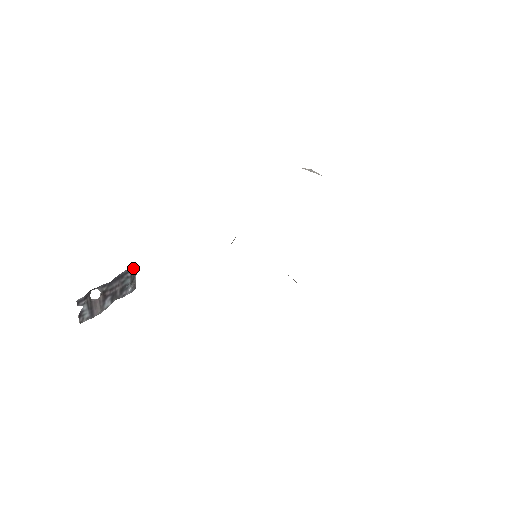
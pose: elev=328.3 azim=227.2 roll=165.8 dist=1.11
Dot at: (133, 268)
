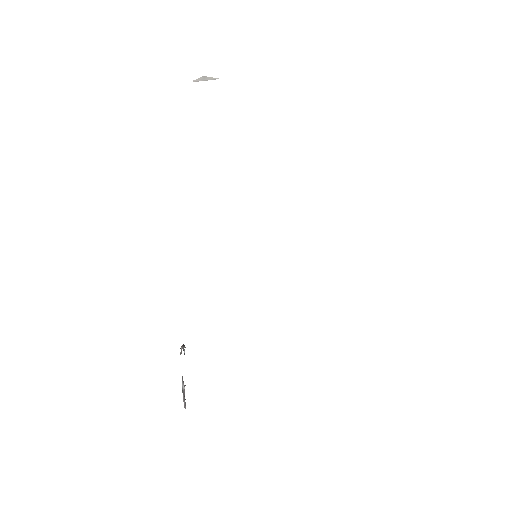
Dot at: occluded
